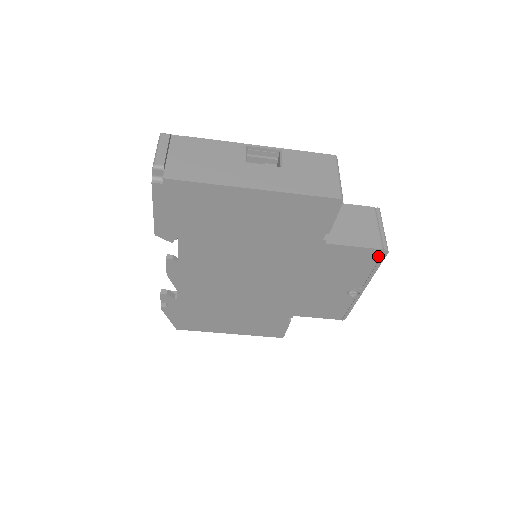
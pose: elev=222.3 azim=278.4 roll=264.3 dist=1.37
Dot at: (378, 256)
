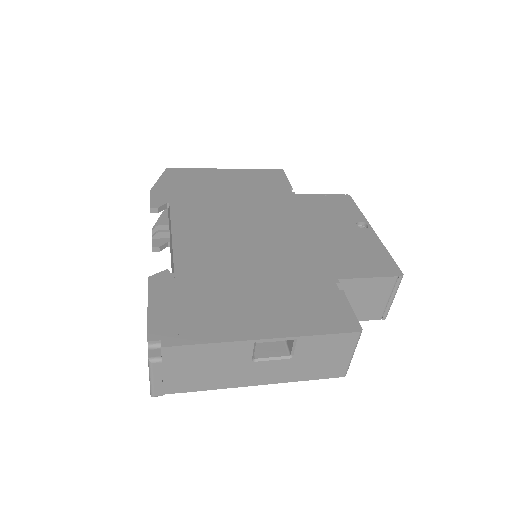
Dot at: occluded
